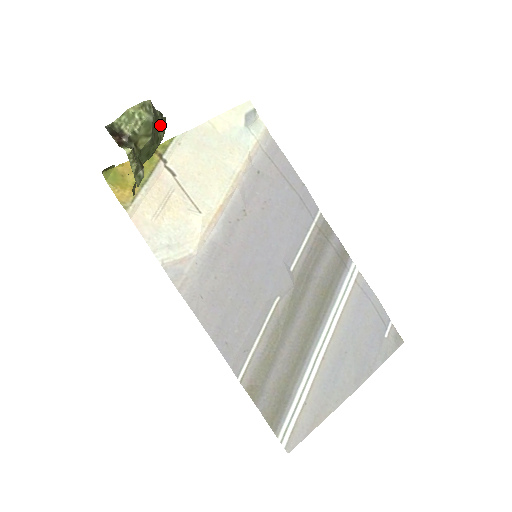
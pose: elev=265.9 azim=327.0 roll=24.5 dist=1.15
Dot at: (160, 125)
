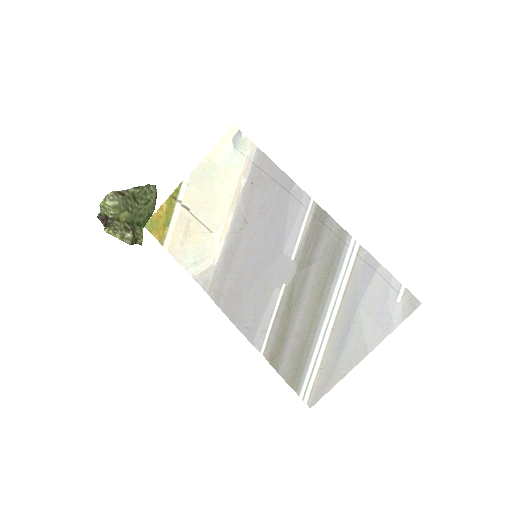
Dot at: (144, 192)
